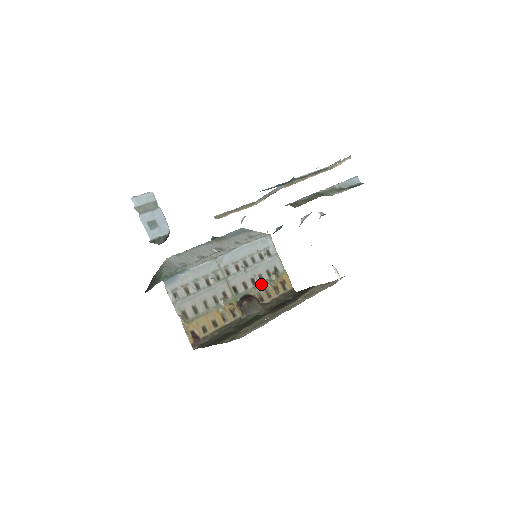
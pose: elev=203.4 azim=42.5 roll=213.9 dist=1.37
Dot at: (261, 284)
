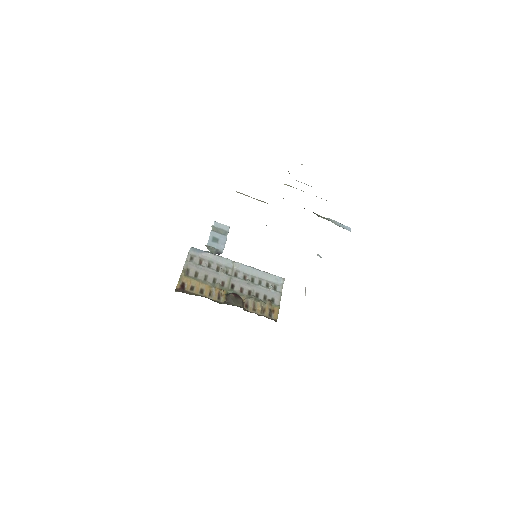
Dot at: (254, 297)
